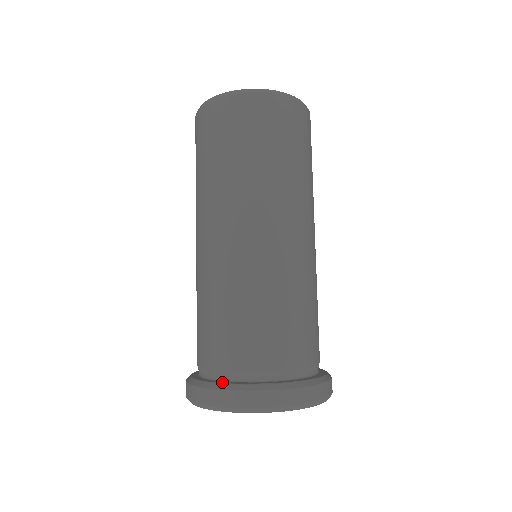
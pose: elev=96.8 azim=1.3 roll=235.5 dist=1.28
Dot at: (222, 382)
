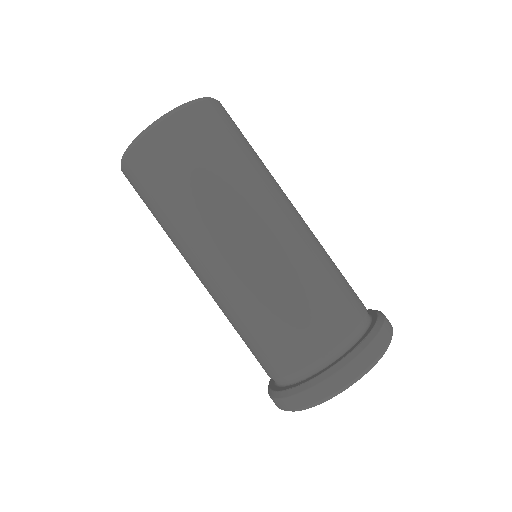
Dot at: (274, 389)
